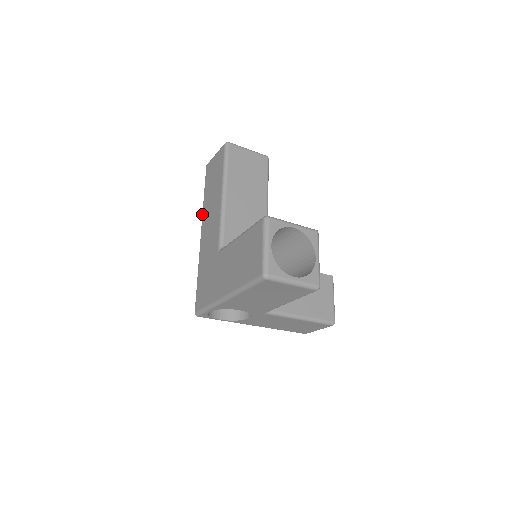
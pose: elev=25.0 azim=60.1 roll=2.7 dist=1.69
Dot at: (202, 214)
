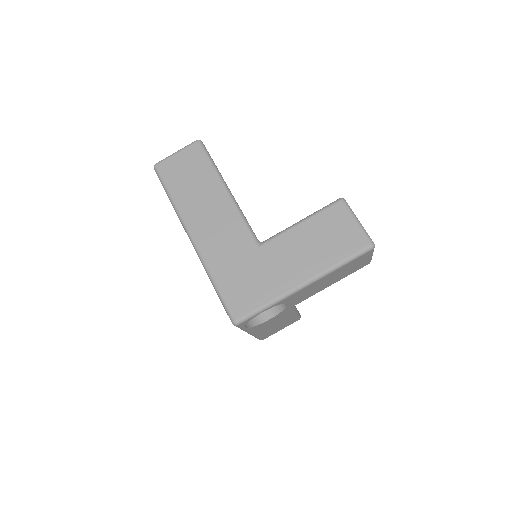
Dot at: (181, 217)
